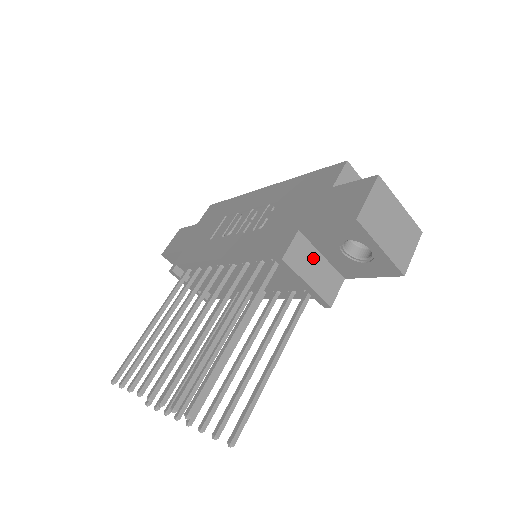
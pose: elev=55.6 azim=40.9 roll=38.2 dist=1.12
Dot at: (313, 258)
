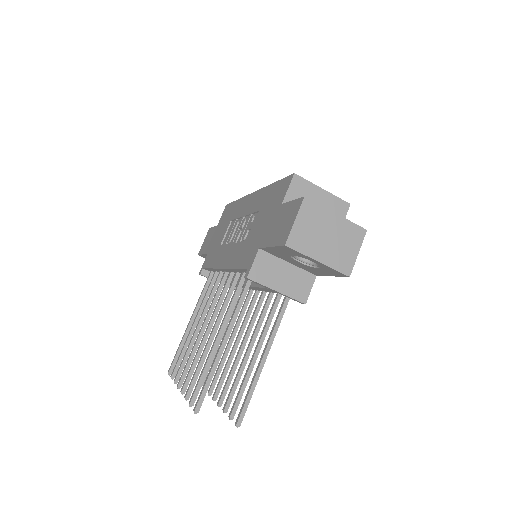
Dot at: (279, 268)
